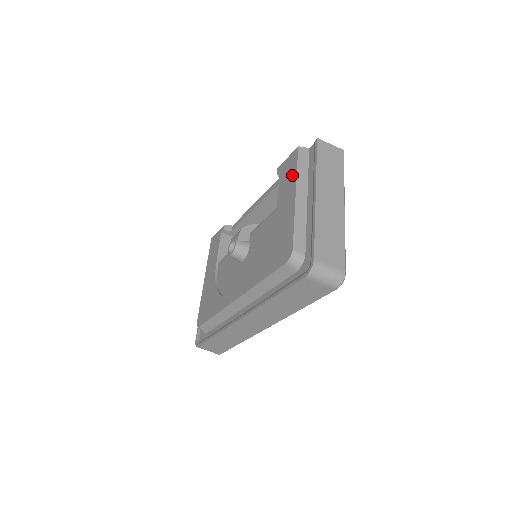
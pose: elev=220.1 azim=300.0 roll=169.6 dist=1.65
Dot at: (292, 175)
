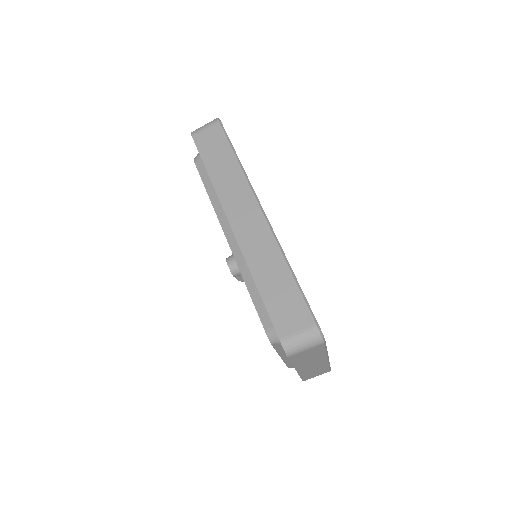
Dot at: occluded
